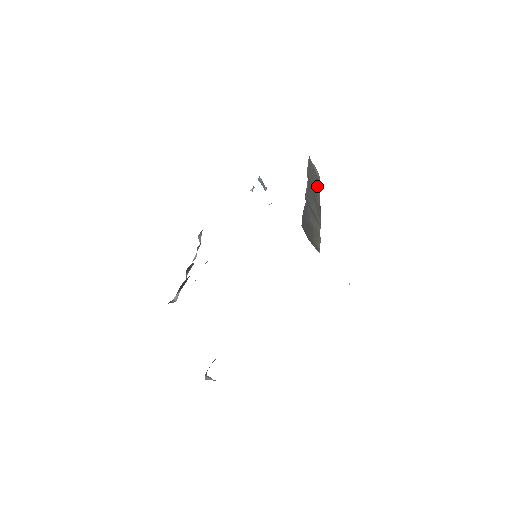
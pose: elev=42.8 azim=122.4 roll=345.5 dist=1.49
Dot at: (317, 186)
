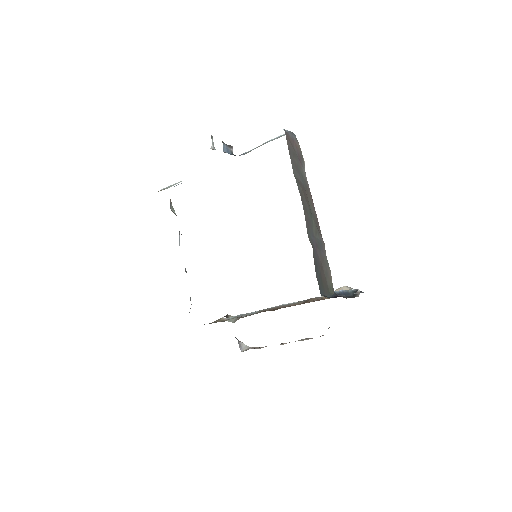
Dot at: (302, 170)
